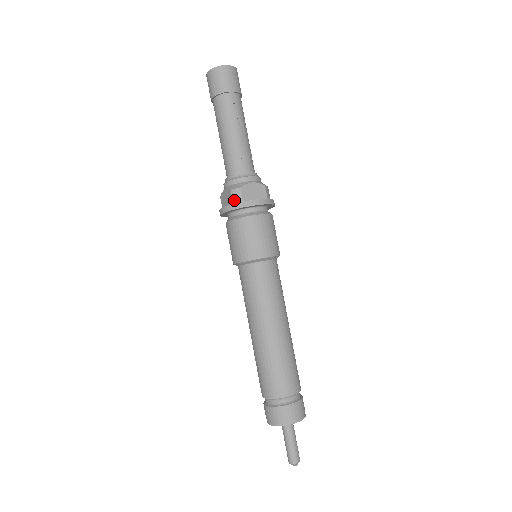
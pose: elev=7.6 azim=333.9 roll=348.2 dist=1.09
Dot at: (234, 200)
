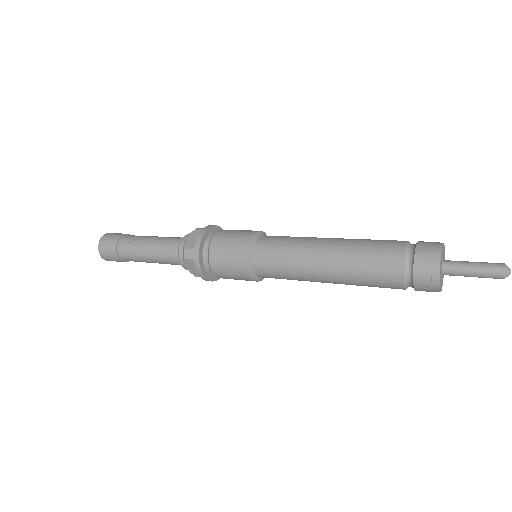
Dot at: (192, 258)
